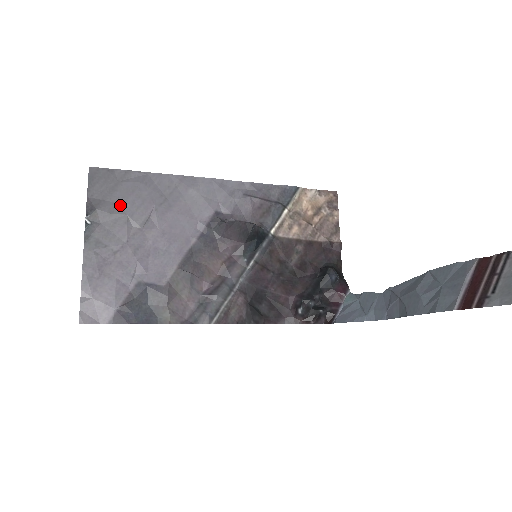
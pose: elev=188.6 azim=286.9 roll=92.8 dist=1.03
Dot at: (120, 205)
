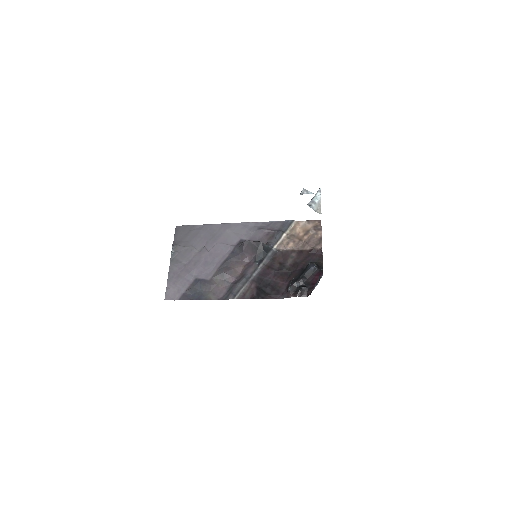
Dot at: (189, 242)
